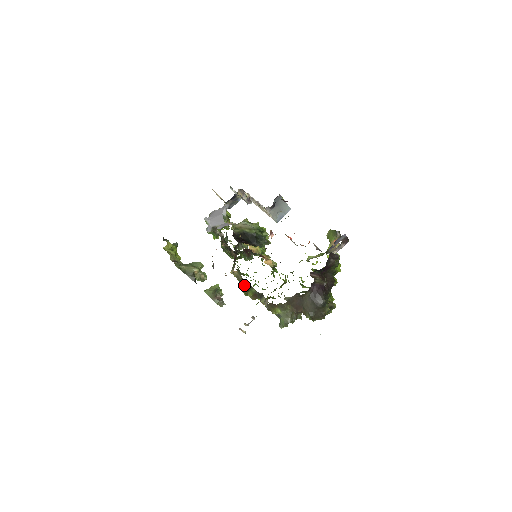
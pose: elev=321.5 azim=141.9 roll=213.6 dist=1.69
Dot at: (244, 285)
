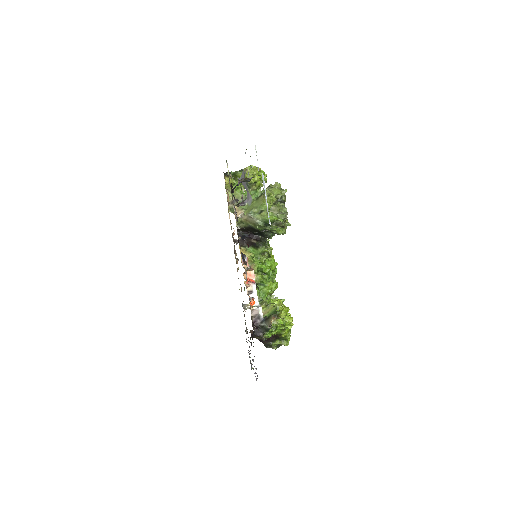
Dot at: occluded
